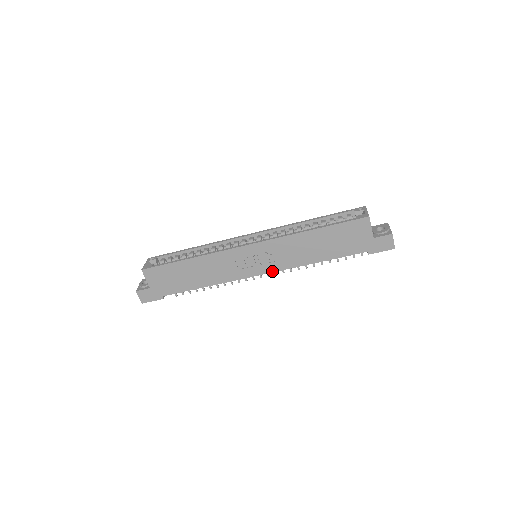
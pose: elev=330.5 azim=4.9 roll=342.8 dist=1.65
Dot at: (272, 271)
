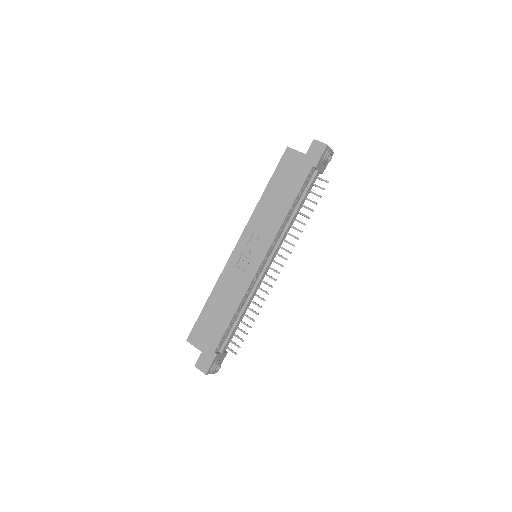
Dot at: (268, 249)
